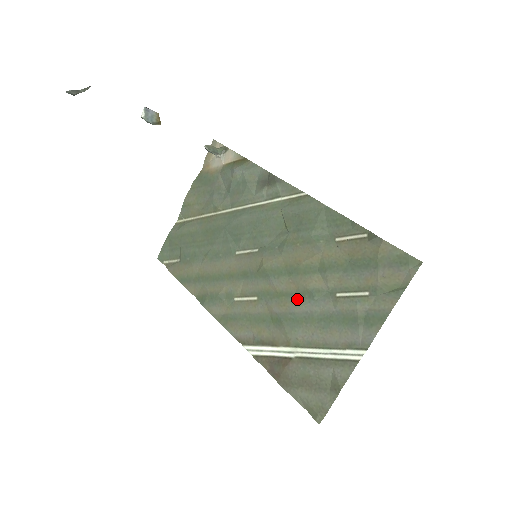
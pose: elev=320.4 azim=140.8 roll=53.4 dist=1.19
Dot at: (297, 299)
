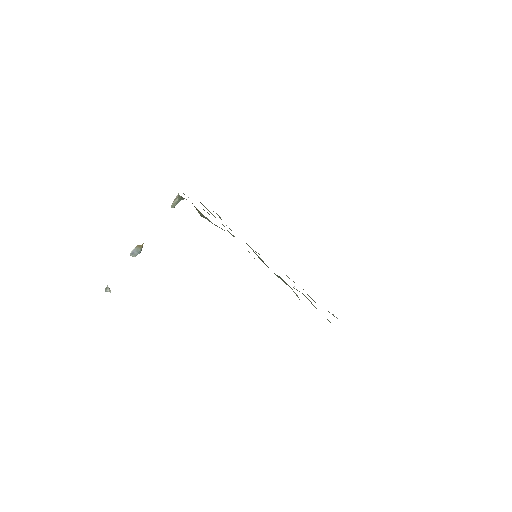
Dot at: occluded
